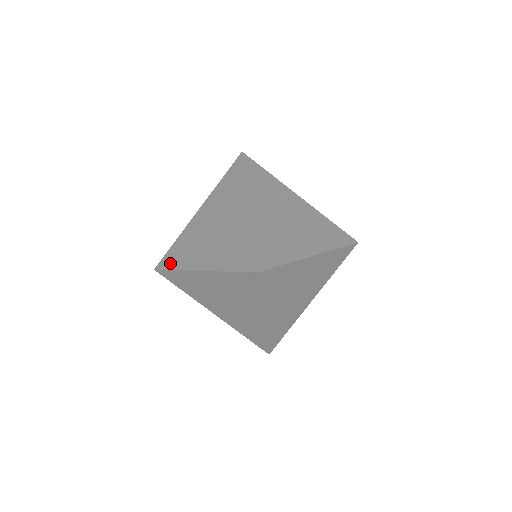
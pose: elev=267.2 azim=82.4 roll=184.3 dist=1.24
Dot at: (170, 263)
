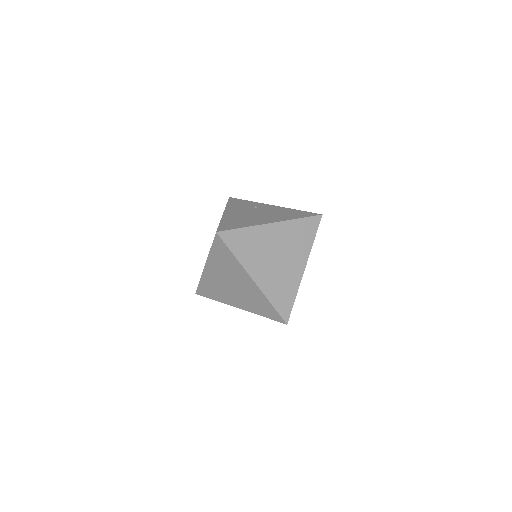
Dot at: occluded
